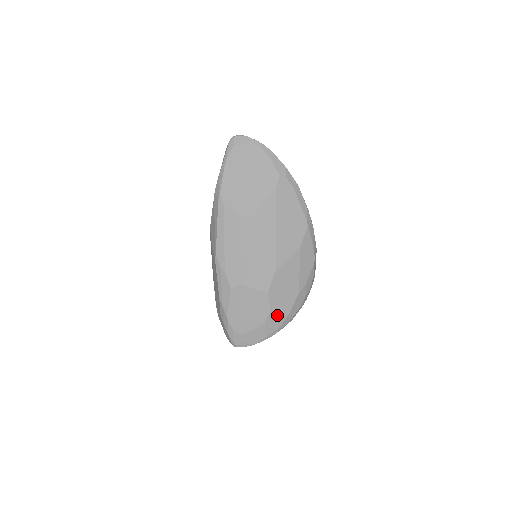
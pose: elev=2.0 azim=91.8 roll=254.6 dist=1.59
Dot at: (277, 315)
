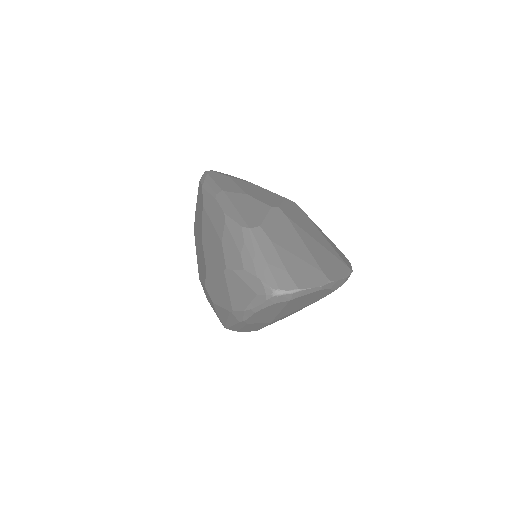
Dot at: occluded
